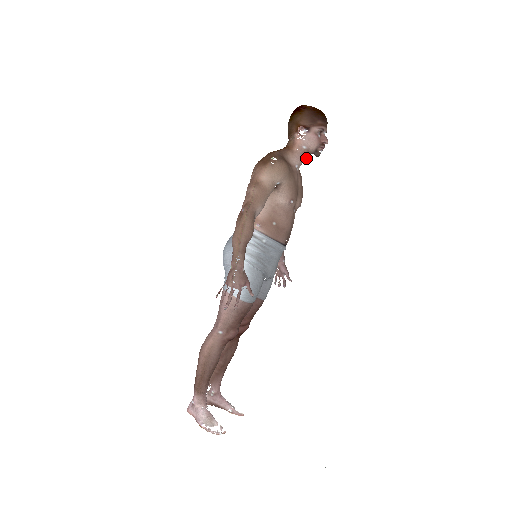
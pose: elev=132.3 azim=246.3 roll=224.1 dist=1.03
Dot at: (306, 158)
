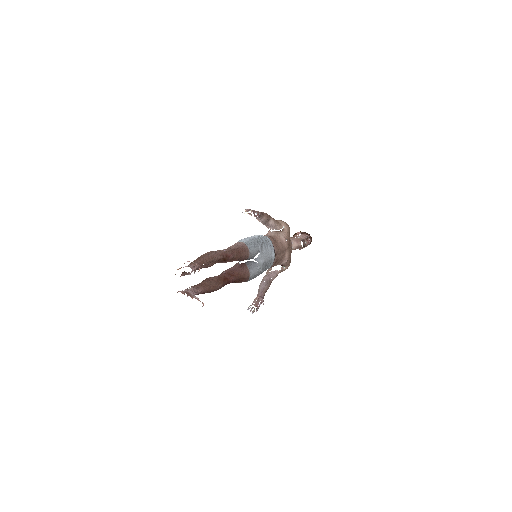
Dot at: (298, 243)
